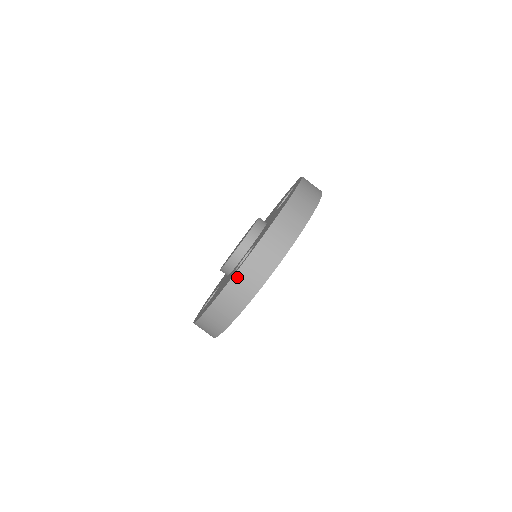
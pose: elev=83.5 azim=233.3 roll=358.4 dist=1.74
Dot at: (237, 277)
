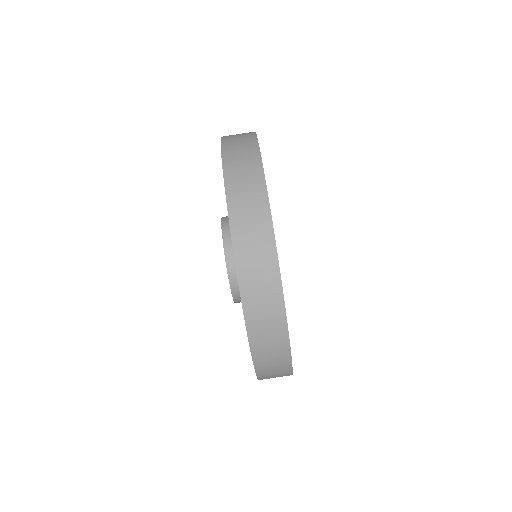
Dot at: (259, 368)
